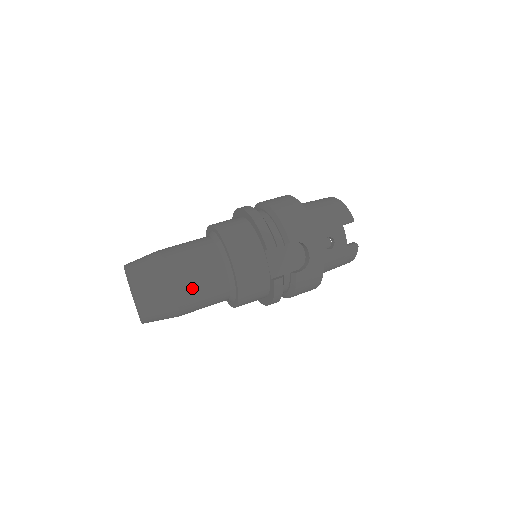
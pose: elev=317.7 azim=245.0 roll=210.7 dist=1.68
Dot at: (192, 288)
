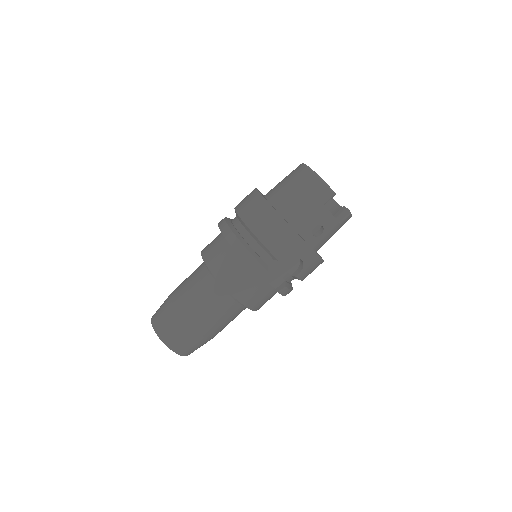
Dot at: (213, 325)
